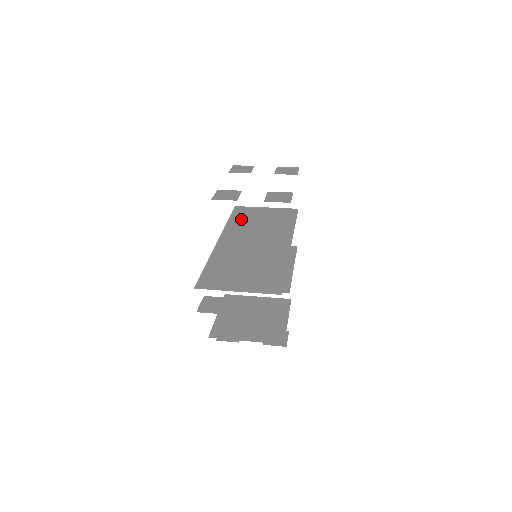
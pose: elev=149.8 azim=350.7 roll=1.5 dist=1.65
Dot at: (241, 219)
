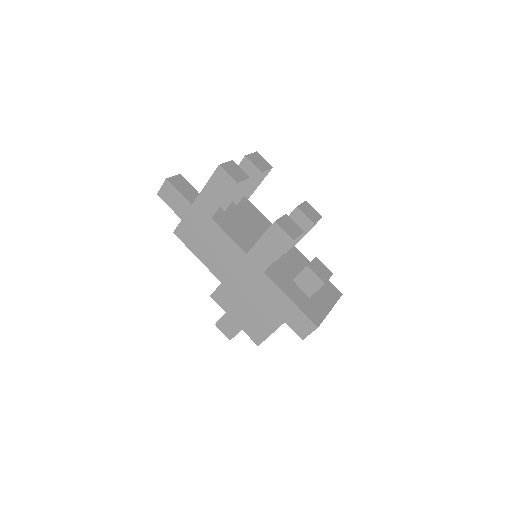
Dot at: (227, 221)
